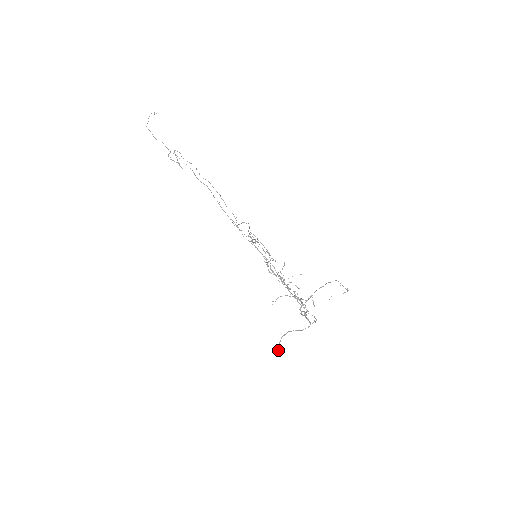
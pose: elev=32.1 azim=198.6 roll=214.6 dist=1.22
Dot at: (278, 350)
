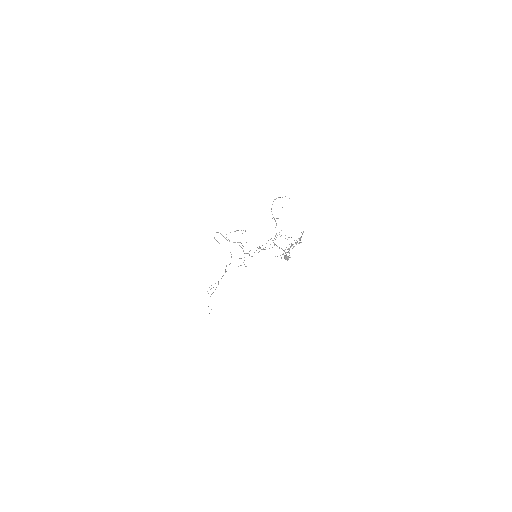
Dot at: (285, 256)
